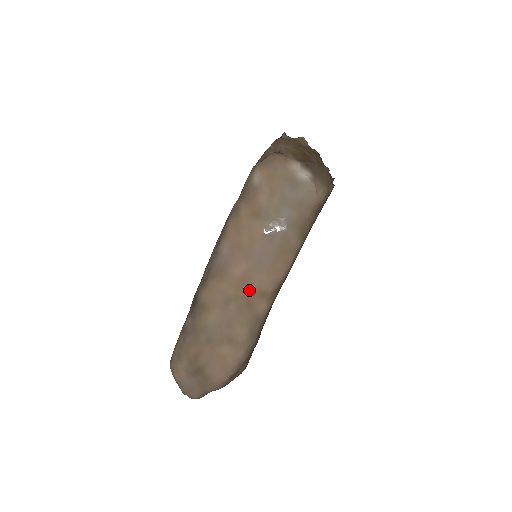
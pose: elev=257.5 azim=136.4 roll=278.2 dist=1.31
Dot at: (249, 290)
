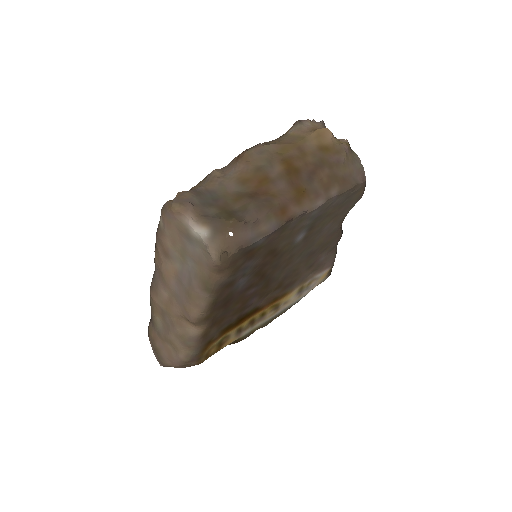
Dot at: (176, 313)
